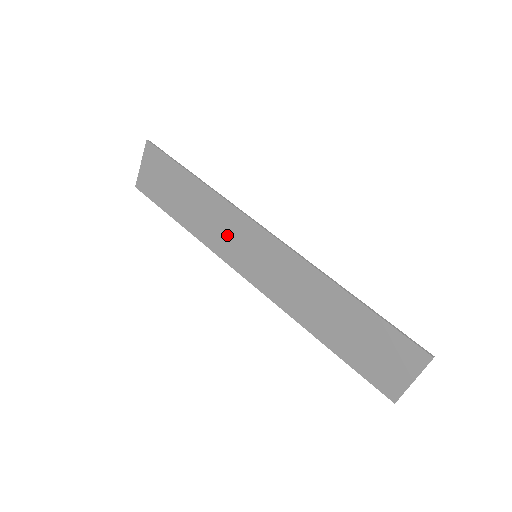
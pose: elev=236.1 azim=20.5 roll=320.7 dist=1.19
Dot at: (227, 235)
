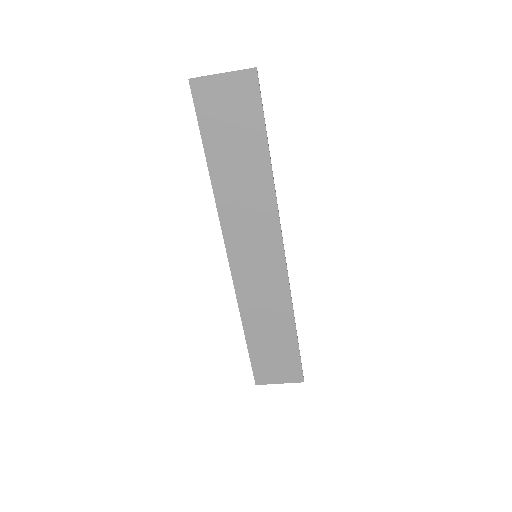
Dot at: (248, 222)
